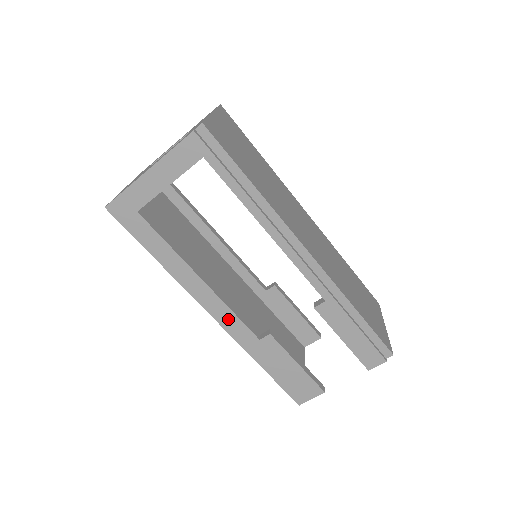
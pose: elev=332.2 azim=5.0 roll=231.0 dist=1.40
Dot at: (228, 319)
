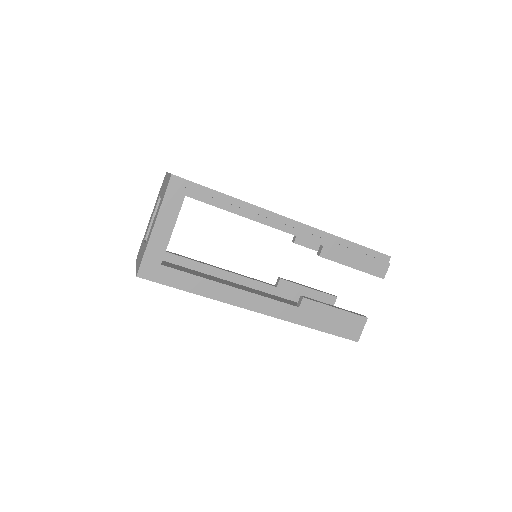
Dot at: (268, 306)
